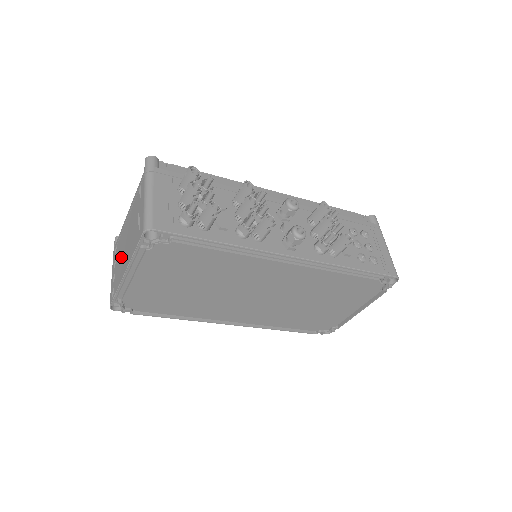
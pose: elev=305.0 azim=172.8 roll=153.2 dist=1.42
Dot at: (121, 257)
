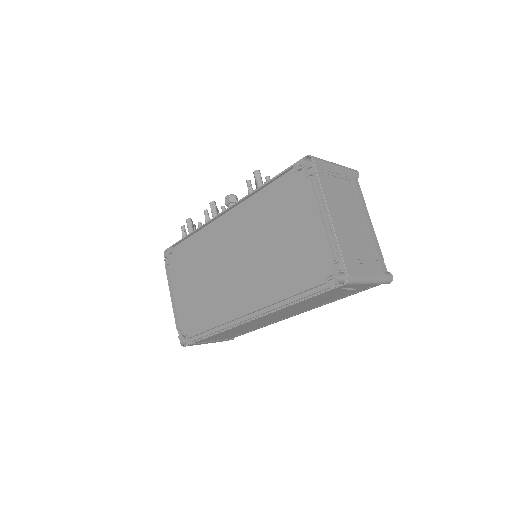
Dot at: occluded
